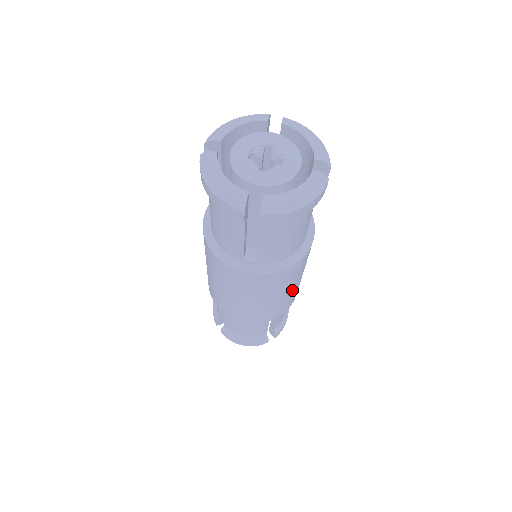
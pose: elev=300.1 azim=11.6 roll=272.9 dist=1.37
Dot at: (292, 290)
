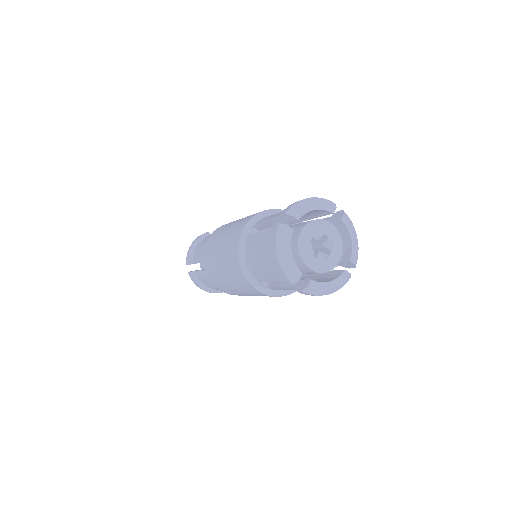
Dot at: occluded
